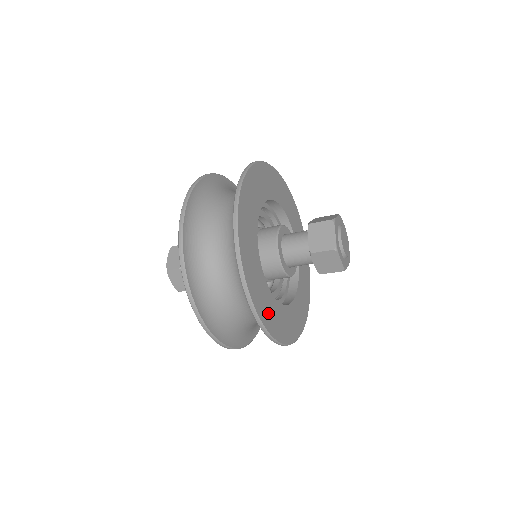
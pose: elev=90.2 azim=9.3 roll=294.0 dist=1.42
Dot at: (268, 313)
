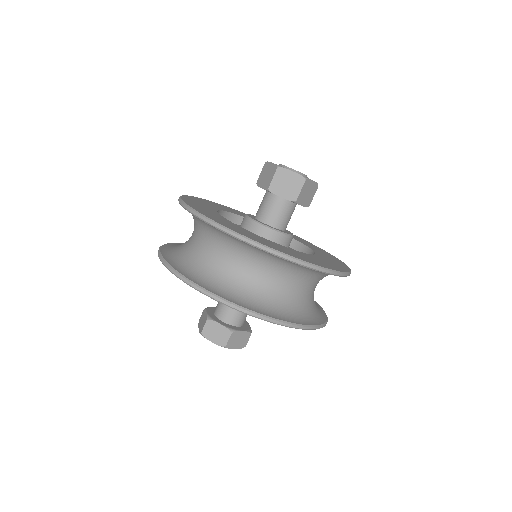
Dot at: (264, 242)
